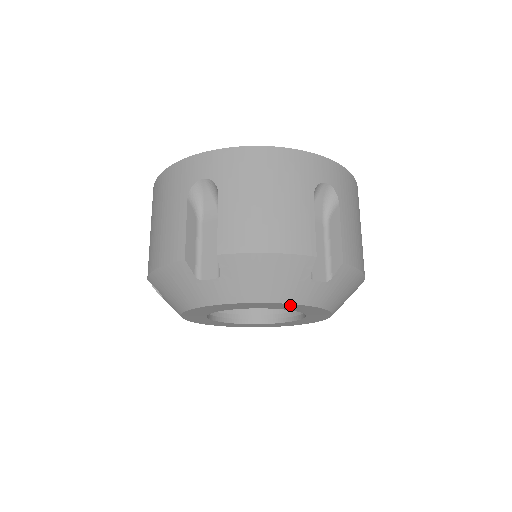
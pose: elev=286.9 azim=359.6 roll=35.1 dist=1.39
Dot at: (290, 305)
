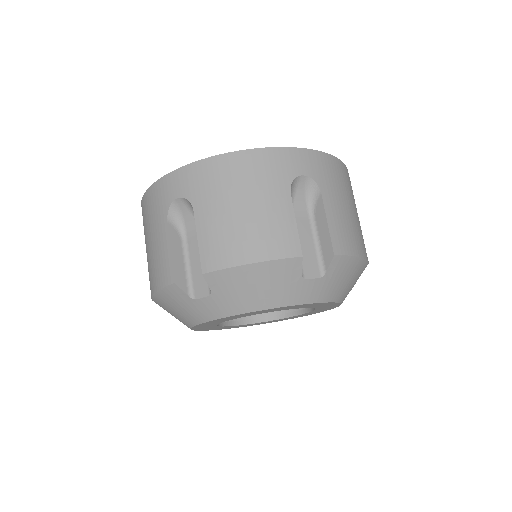
Dot at: occluded
